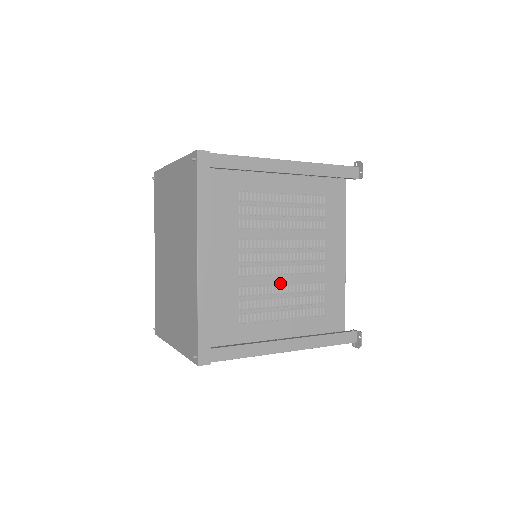
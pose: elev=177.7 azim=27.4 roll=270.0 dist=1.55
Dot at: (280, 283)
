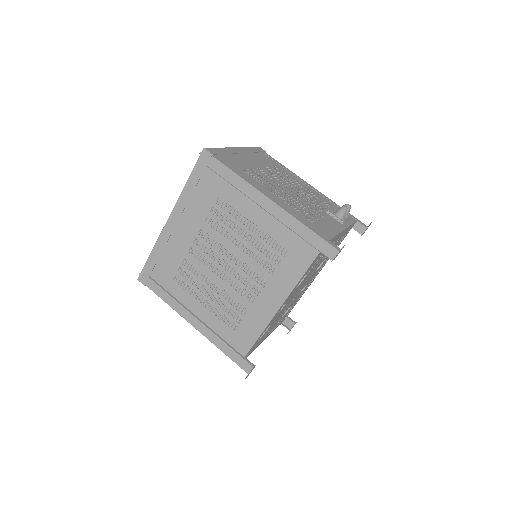
Dot at: (214, 280)
